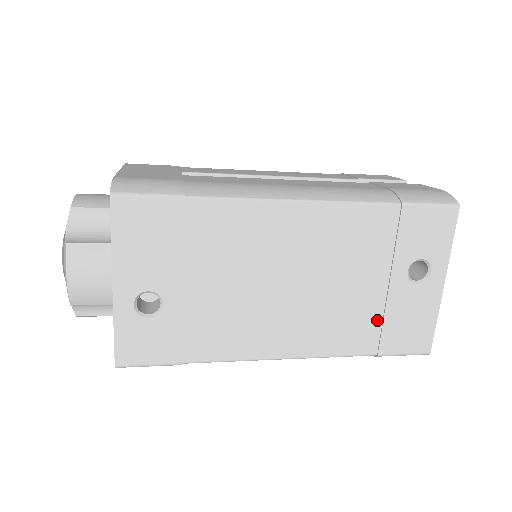
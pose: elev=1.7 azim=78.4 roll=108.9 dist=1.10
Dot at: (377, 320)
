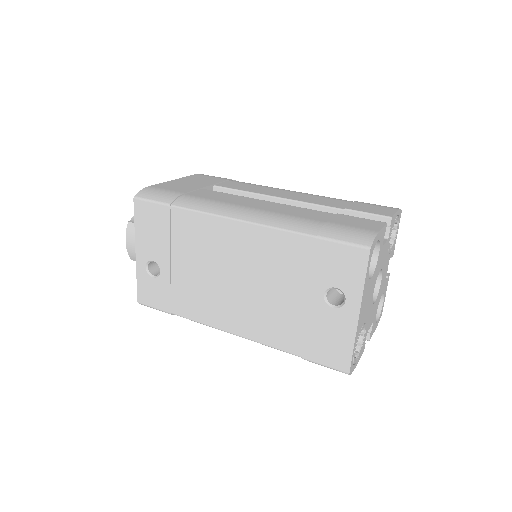
Dot at: (301, 328)
